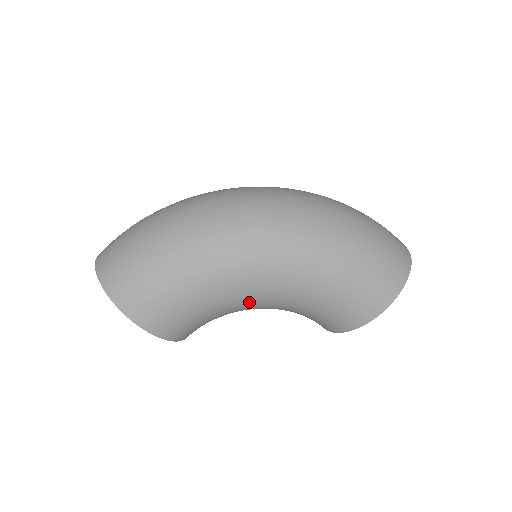
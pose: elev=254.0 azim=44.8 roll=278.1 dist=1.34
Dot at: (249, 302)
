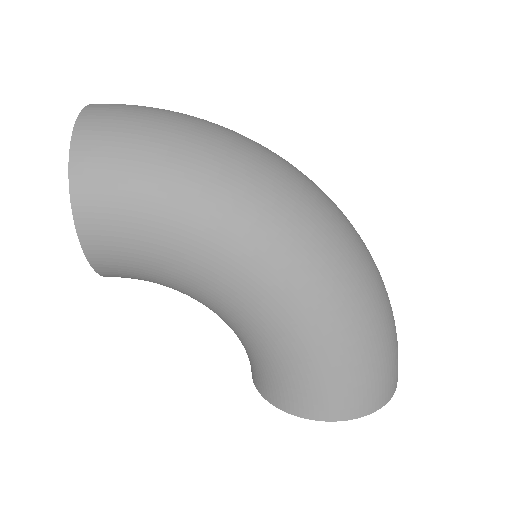
Dot at: (217, 300)
